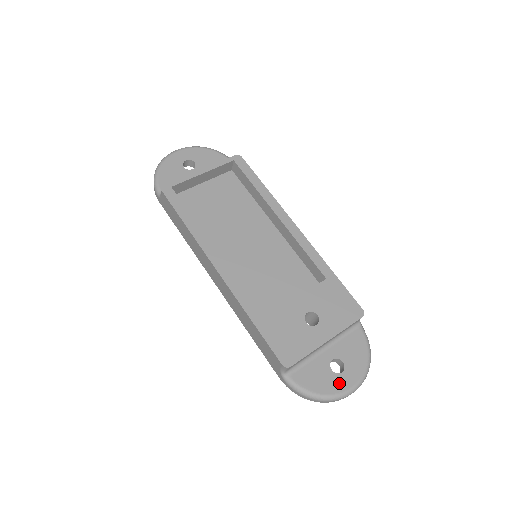
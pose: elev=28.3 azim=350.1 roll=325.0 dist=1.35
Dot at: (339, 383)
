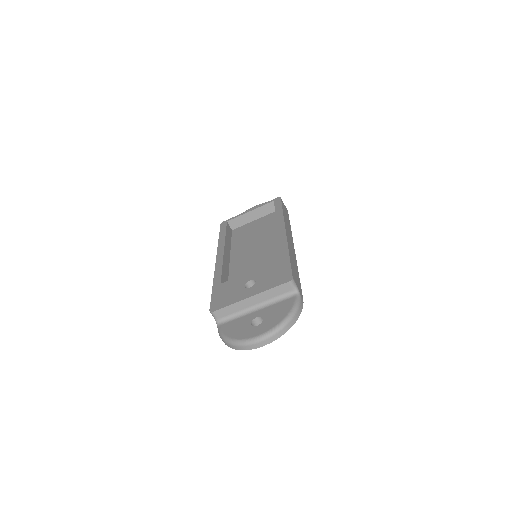
Dot at: (249, 332)
